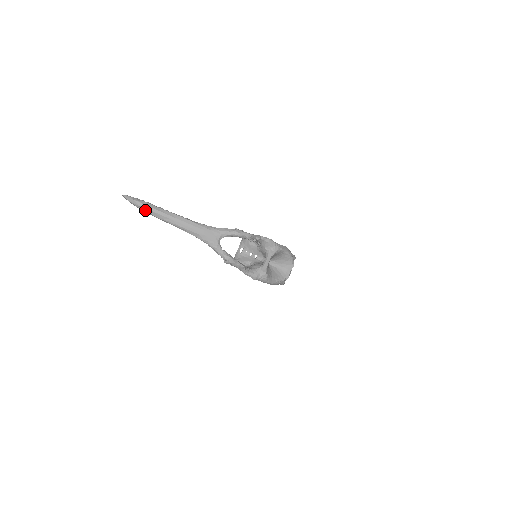
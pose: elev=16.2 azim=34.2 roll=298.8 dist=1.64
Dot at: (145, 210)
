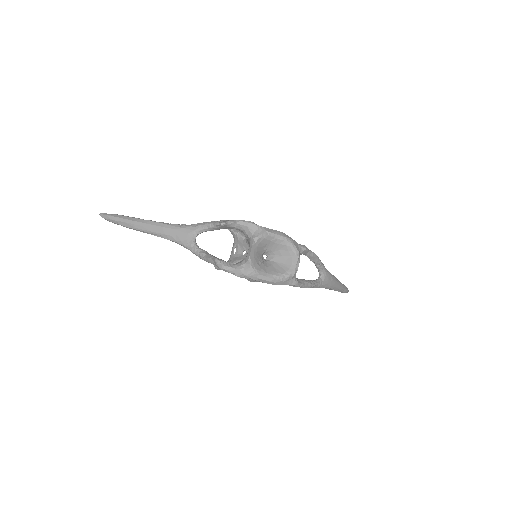
Dot at: (118, 223)
